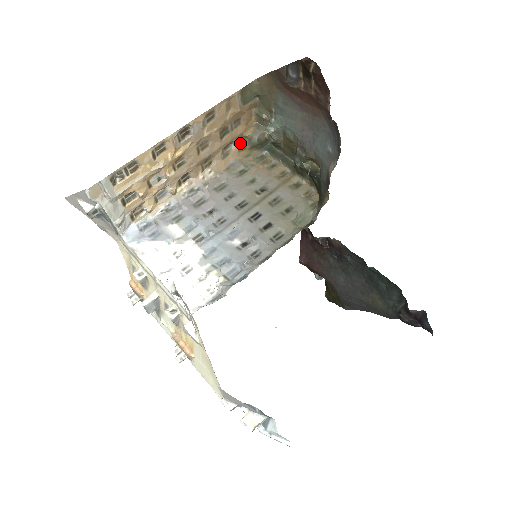
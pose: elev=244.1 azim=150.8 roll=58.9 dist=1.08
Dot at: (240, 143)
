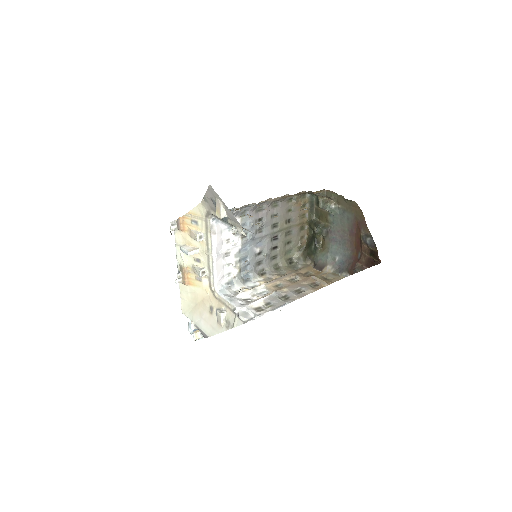
Dot at: (308, 192)
